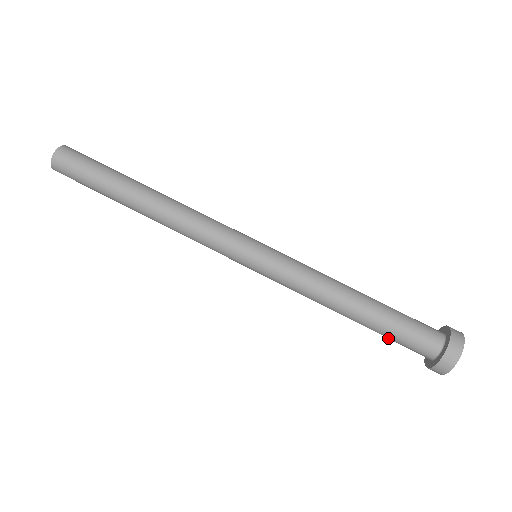
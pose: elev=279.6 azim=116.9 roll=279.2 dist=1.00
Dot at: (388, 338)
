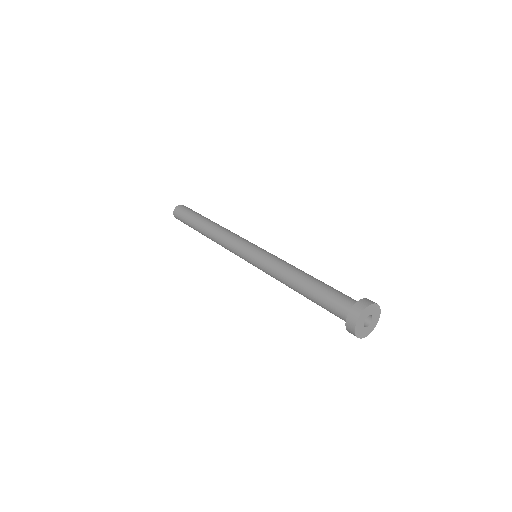
Dot at: occluded
